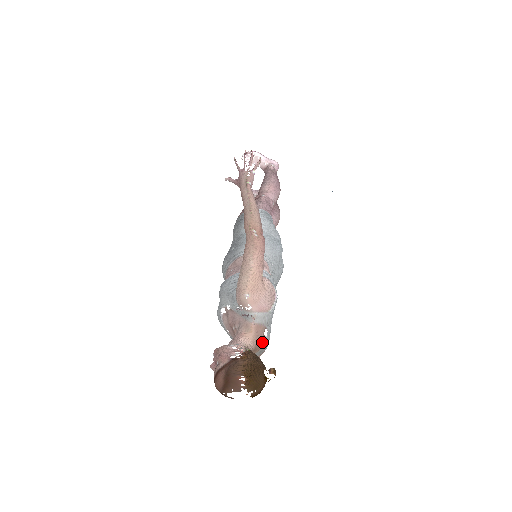
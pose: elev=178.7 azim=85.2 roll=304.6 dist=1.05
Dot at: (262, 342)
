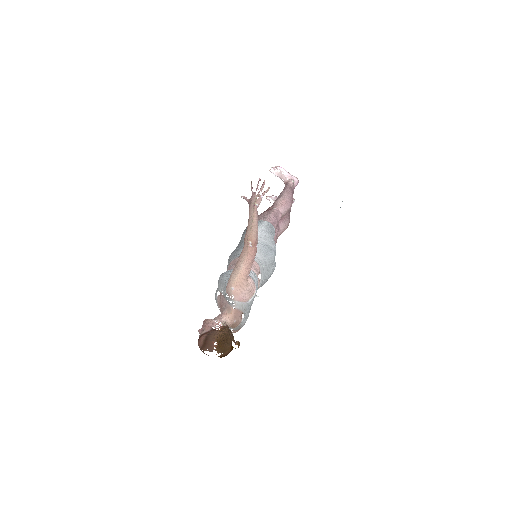
Dot at: (239, 322)
